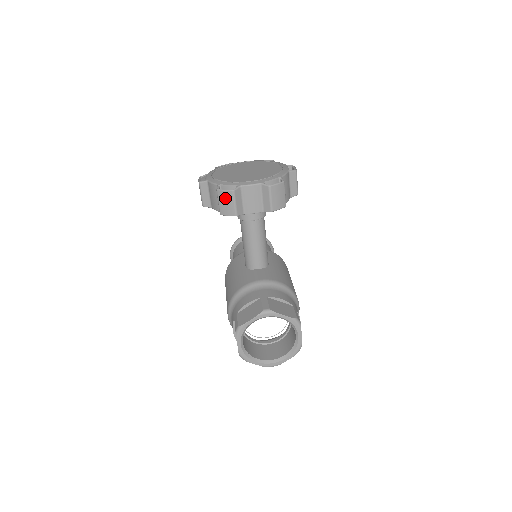
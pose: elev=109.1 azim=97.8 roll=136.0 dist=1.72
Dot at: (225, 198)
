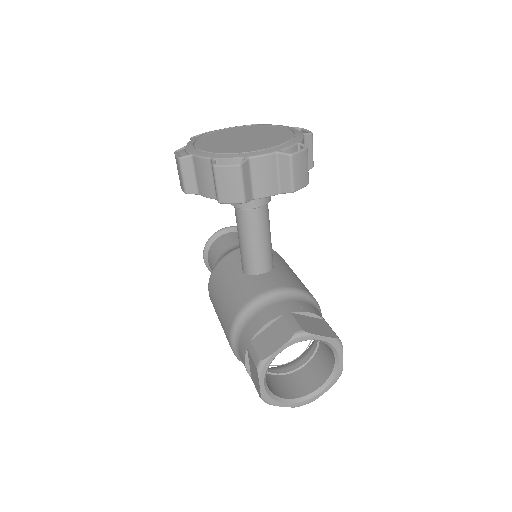
Dot at: (227, 177)
